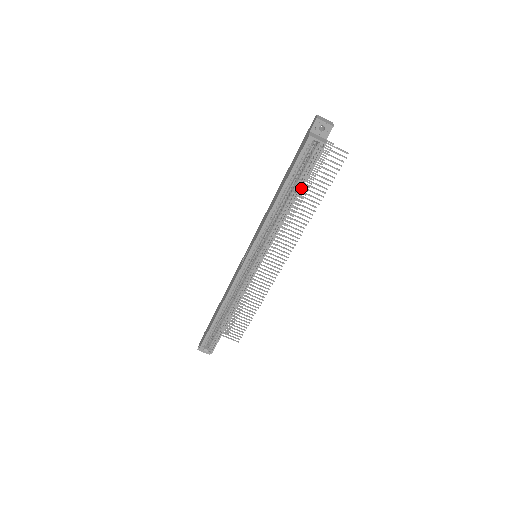
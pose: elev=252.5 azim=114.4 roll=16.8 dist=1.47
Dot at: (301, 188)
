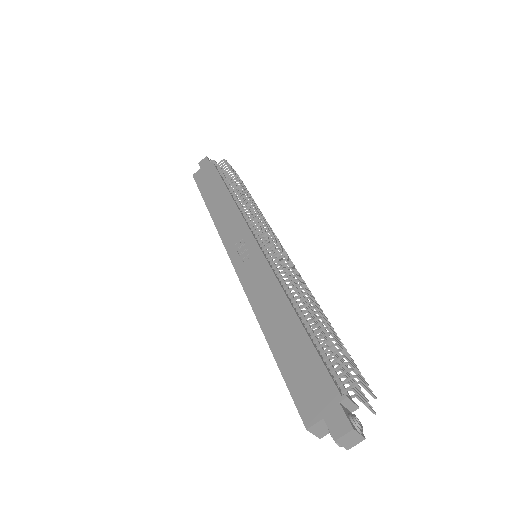
Dot at: occluded
